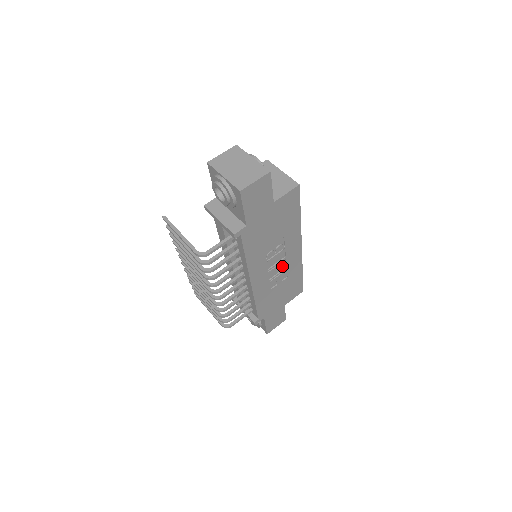
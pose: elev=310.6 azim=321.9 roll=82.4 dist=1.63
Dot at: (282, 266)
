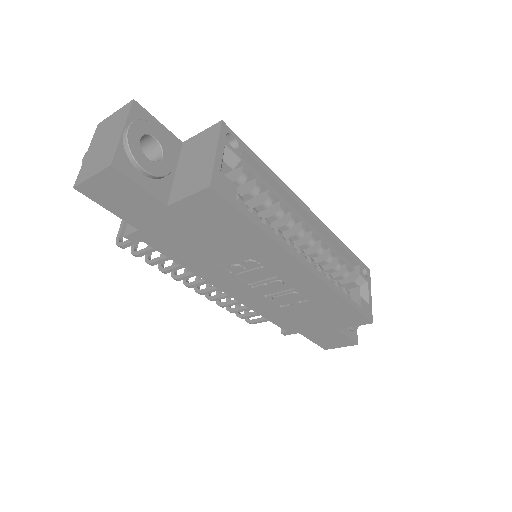
Dot at: (285, 285)
